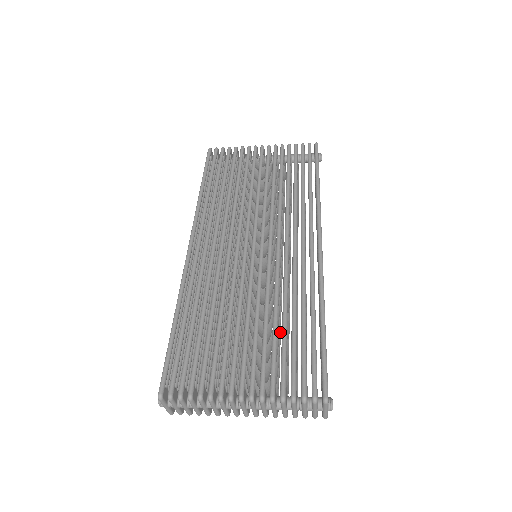
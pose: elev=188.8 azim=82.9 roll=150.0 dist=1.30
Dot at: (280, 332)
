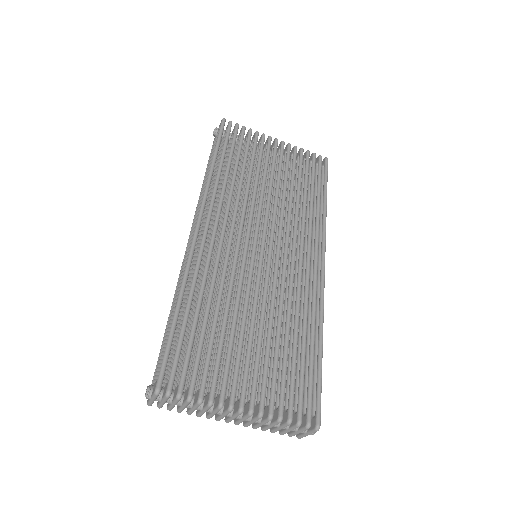
Dot at: occluded
